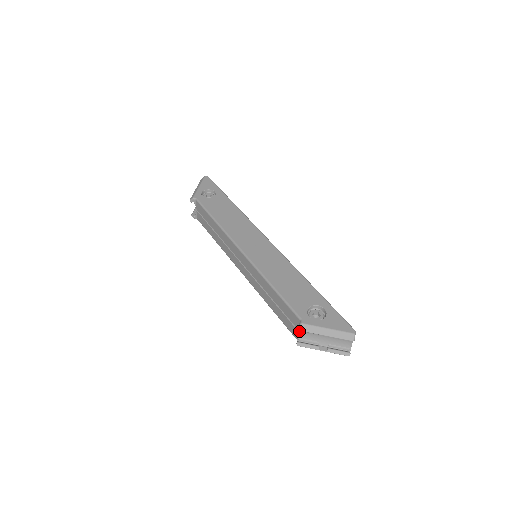
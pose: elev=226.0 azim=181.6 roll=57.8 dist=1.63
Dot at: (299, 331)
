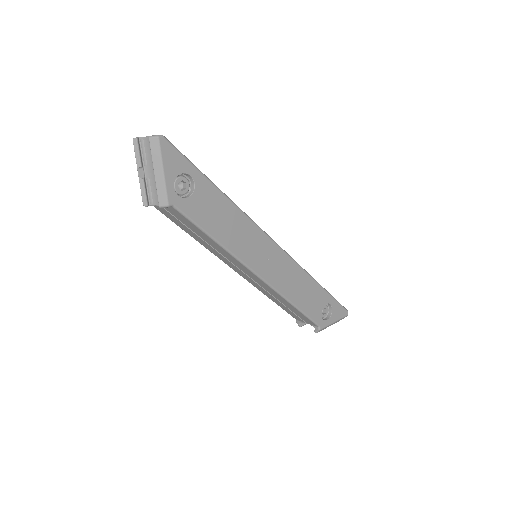
Dot at: occluded
